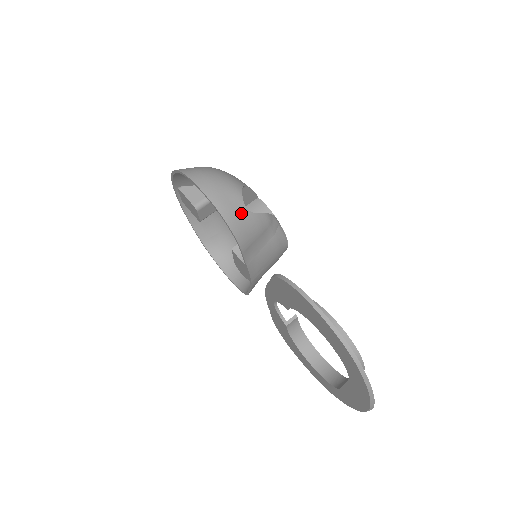
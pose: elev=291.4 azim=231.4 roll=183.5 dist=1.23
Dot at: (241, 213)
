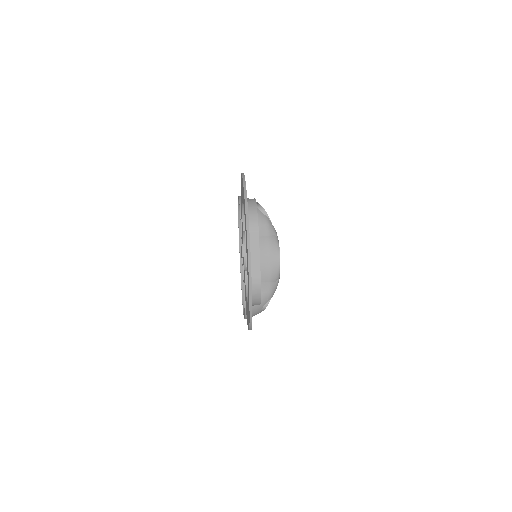
Dot at: occluded
